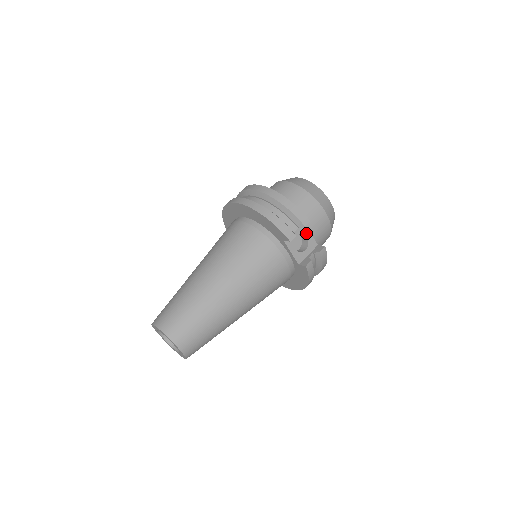
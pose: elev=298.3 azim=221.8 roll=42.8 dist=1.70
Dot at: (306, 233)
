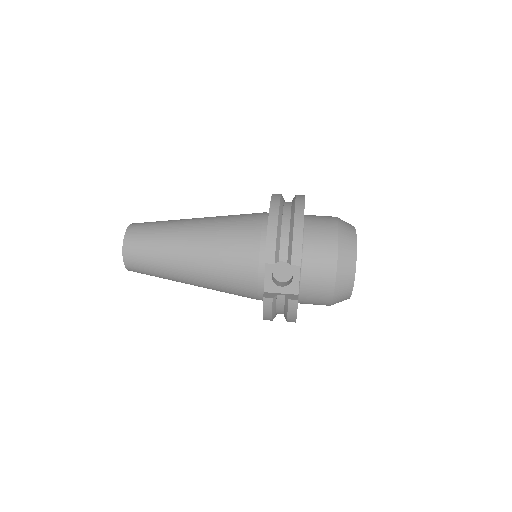
Dot at: (295, 274)
